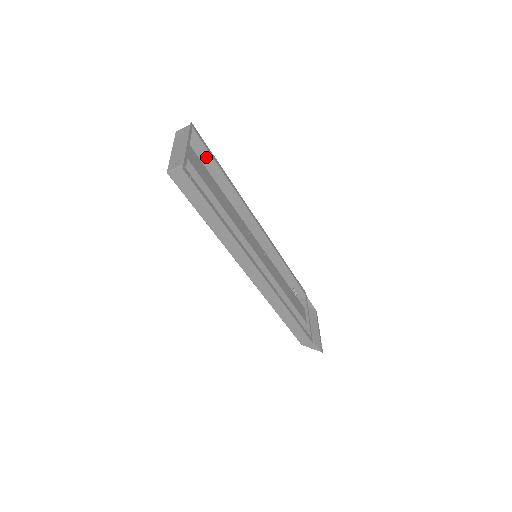
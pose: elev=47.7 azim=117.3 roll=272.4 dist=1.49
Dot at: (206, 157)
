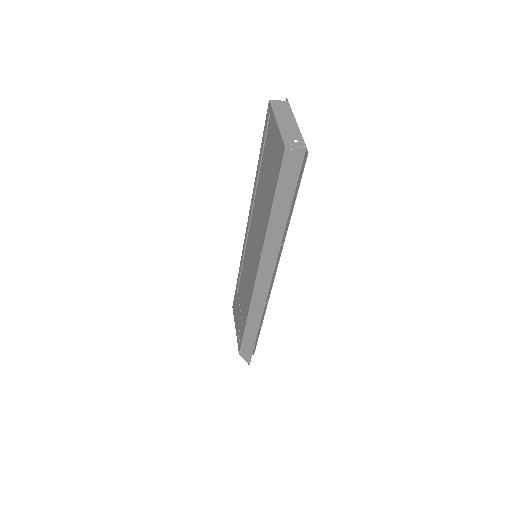
Dot at: occluded
